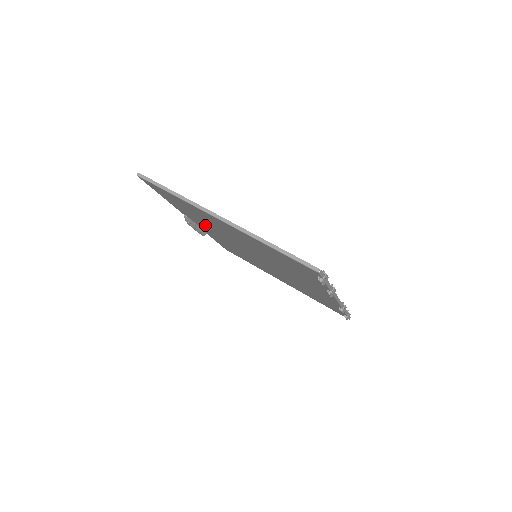
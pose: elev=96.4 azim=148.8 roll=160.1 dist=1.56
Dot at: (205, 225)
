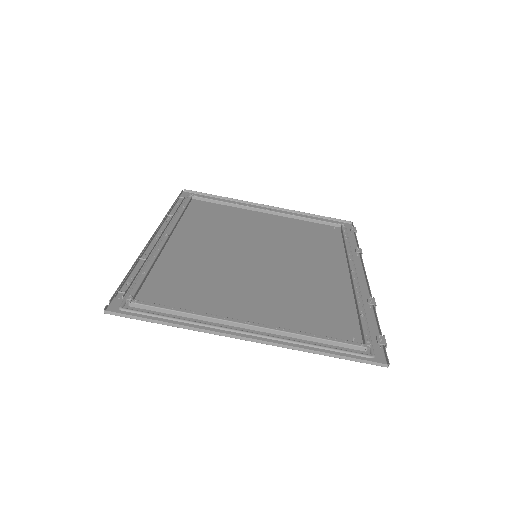
Dot at: (187, 260)
